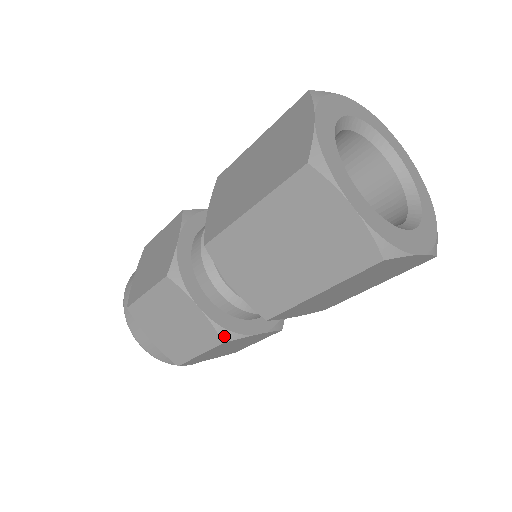
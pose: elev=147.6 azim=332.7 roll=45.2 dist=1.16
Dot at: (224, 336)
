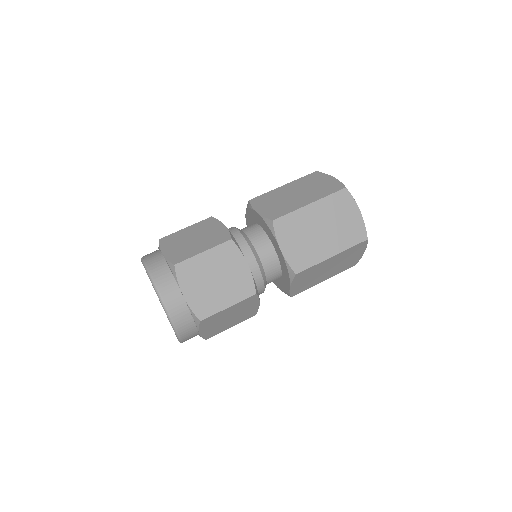
Dot at: (256, 290)
